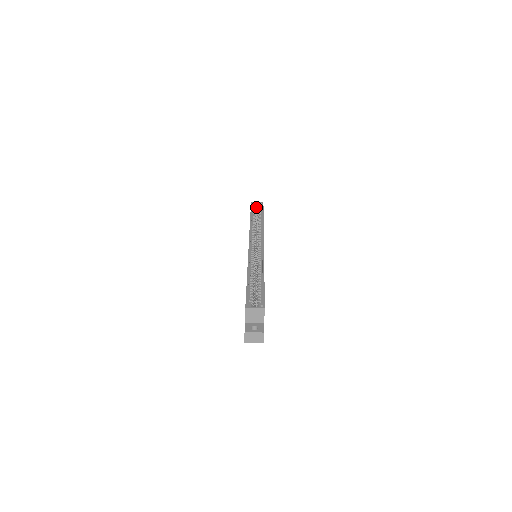
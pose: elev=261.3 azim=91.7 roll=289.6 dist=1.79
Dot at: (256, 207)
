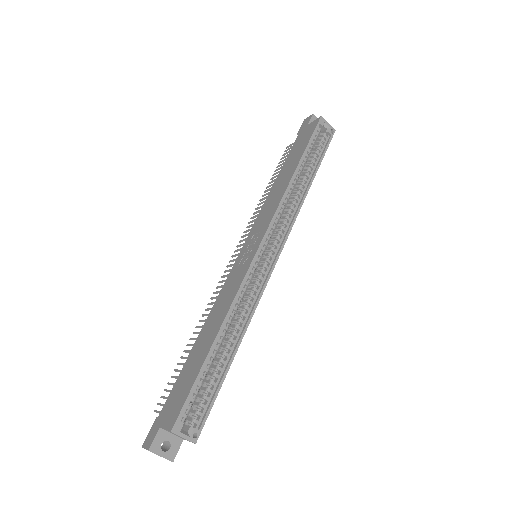
Dot at: (321, 128)
